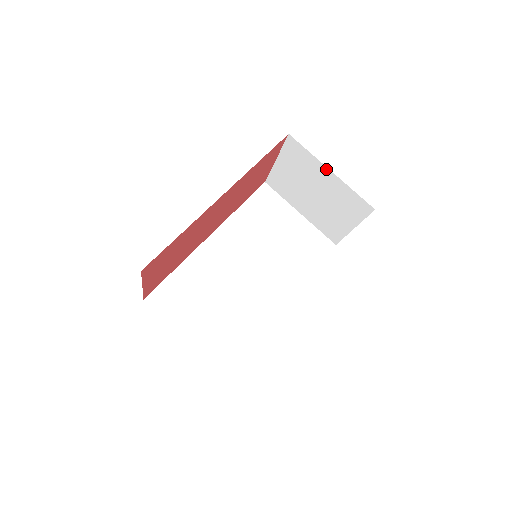
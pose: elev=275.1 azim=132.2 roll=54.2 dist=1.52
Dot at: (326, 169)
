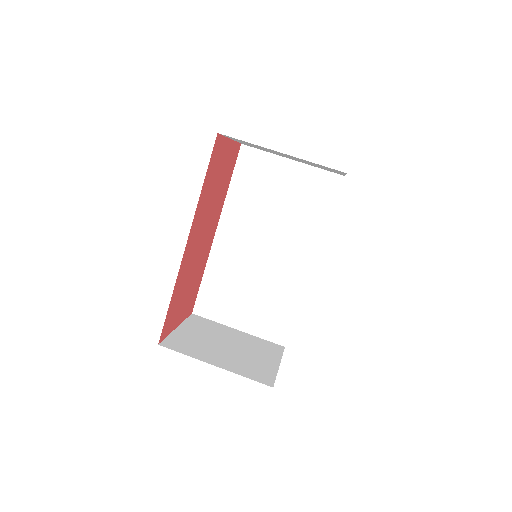
Dot at: occluded
